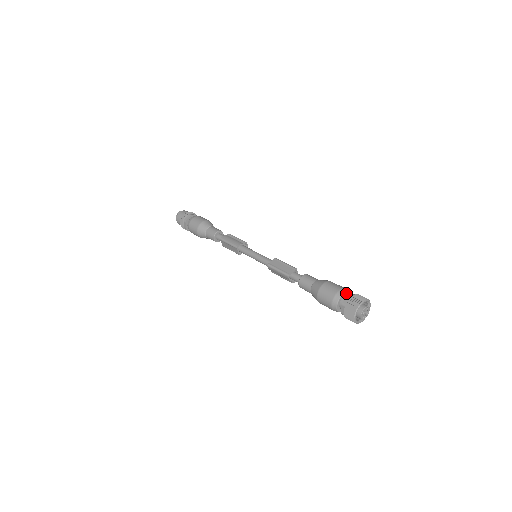
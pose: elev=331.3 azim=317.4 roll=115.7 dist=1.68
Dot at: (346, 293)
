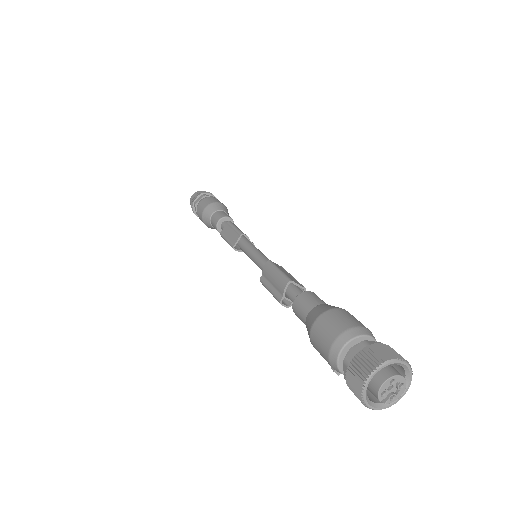
Dot at: occluded
